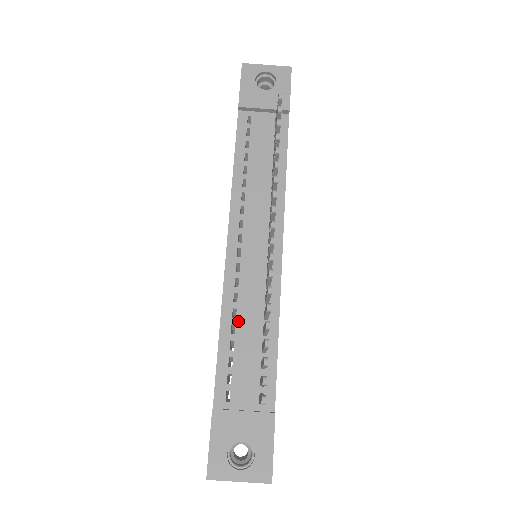
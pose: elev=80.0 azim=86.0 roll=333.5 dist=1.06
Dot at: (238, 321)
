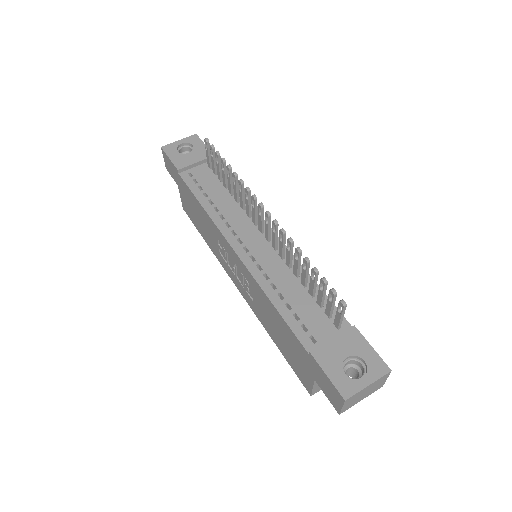
Dot at: (280, 289)
